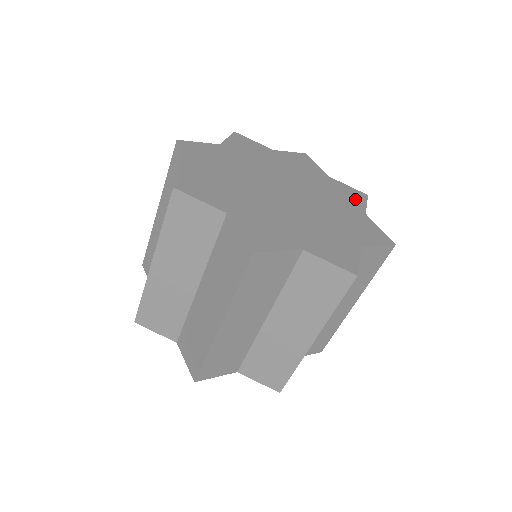
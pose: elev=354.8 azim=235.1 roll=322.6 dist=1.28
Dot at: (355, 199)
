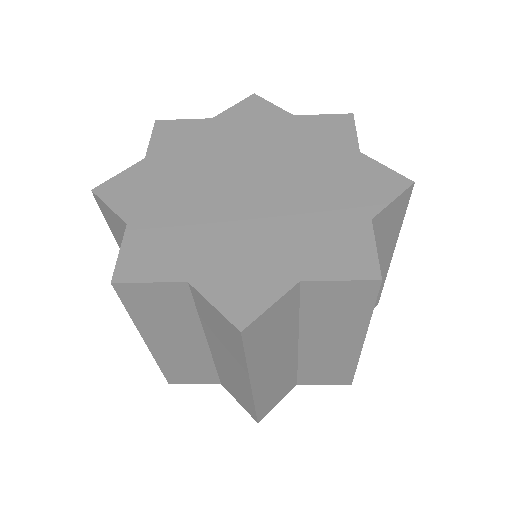
Dot at: (375, 192)
